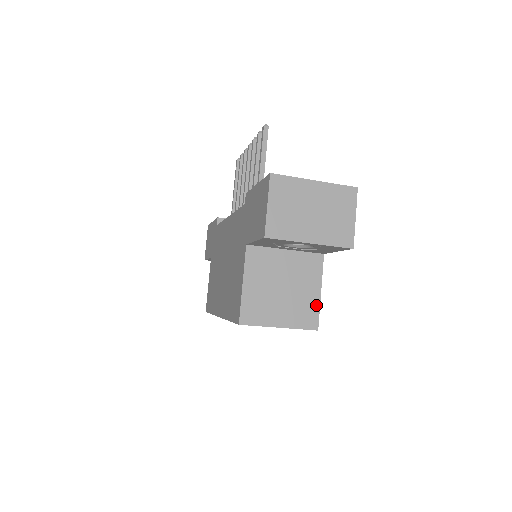
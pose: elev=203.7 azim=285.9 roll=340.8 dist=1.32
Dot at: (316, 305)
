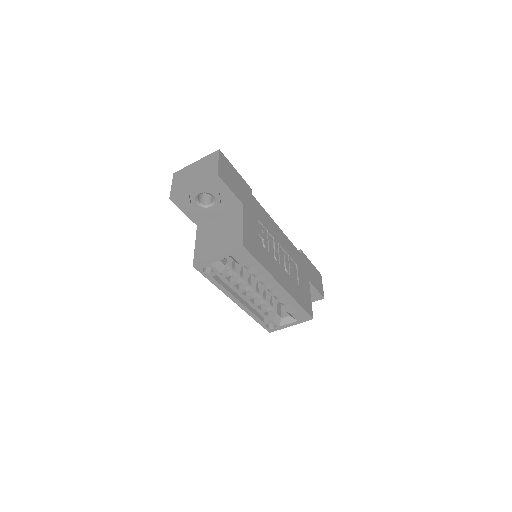
Dot at: (240, 233)
